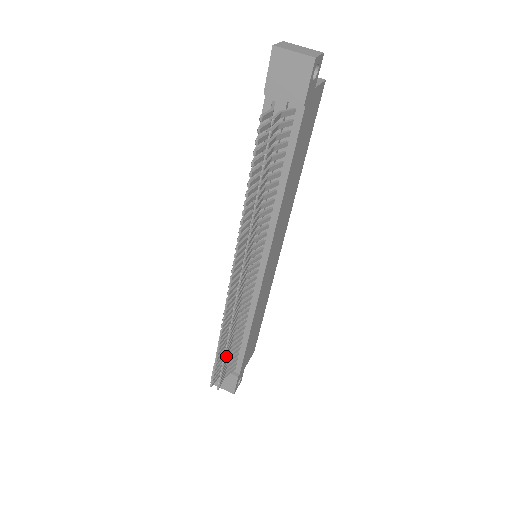
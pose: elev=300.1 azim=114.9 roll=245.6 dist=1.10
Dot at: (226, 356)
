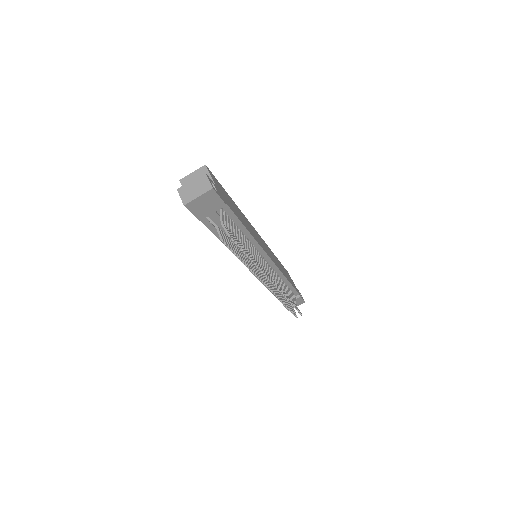
Dot at: occluded
